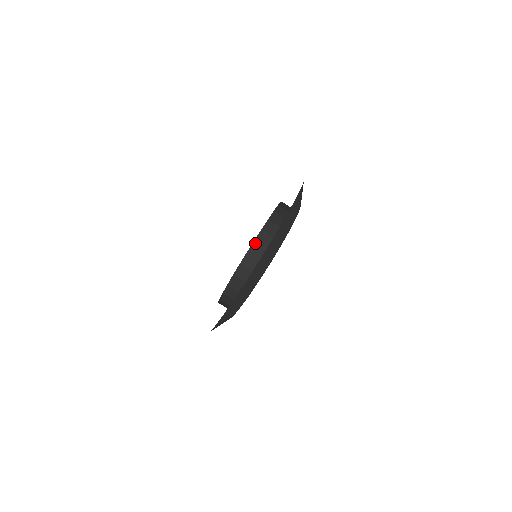
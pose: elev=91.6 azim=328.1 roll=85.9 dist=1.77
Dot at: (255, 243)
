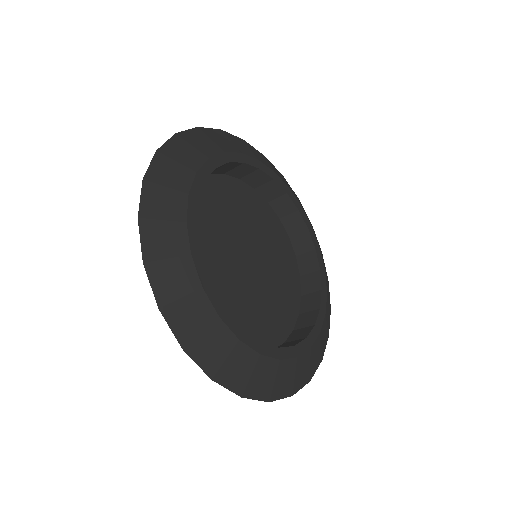
Dot at: (303, 278)
